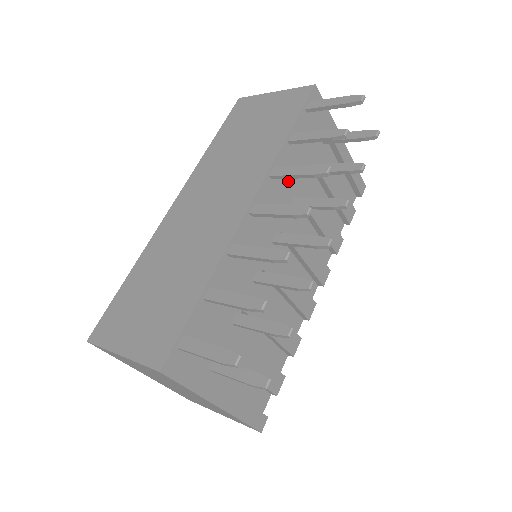
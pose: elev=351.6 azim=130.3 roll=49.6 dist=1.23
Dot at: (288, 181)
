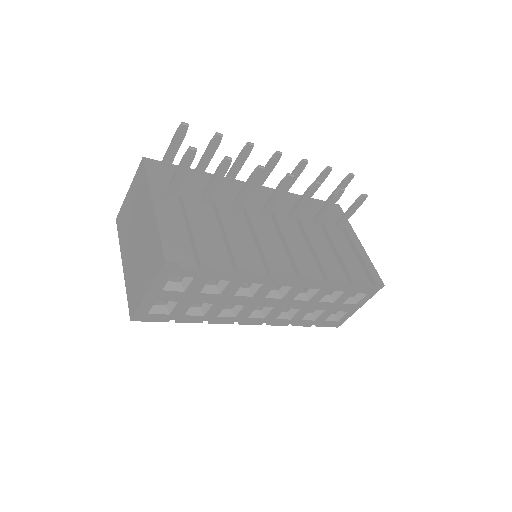
Dot at: (293, 206)
